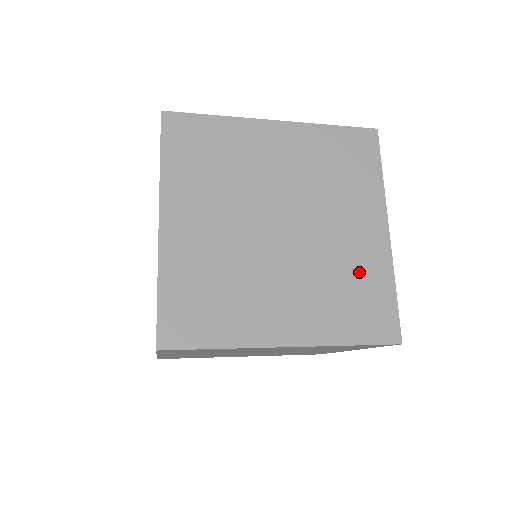
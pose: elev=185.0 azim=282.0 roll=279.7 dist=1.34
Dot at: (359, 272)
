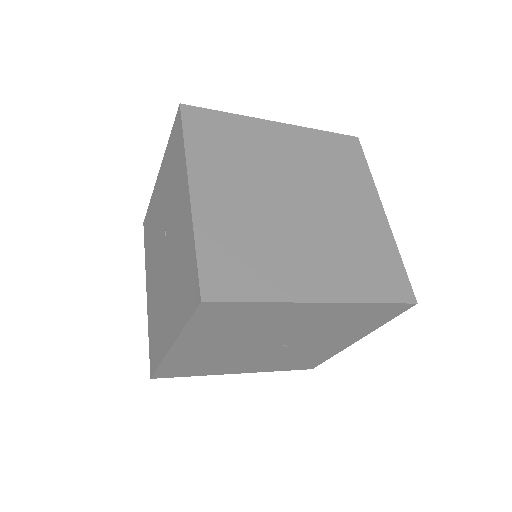
Dot at: (369, 243)
